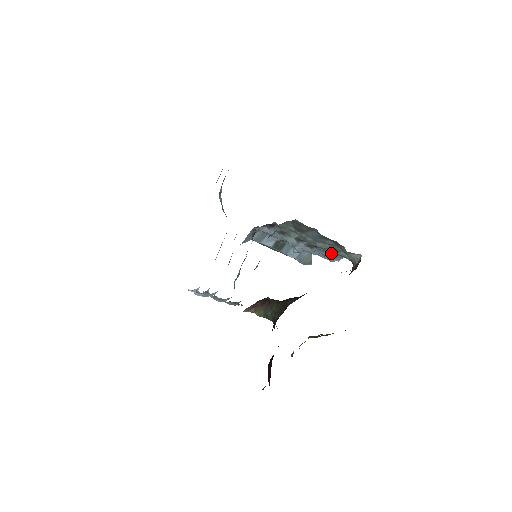
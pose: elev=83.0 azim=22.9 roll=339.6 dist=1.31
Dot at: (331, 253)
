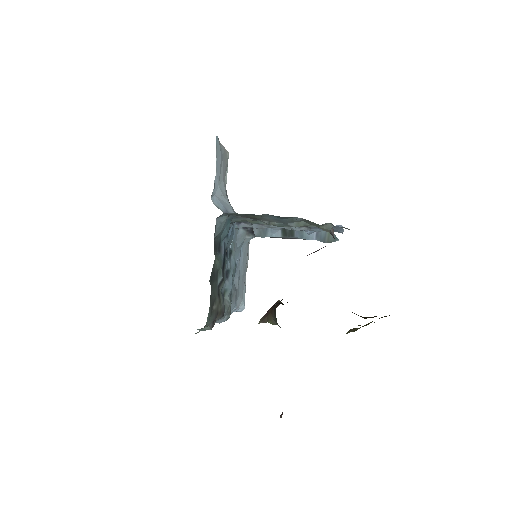
Dot at: occluded
